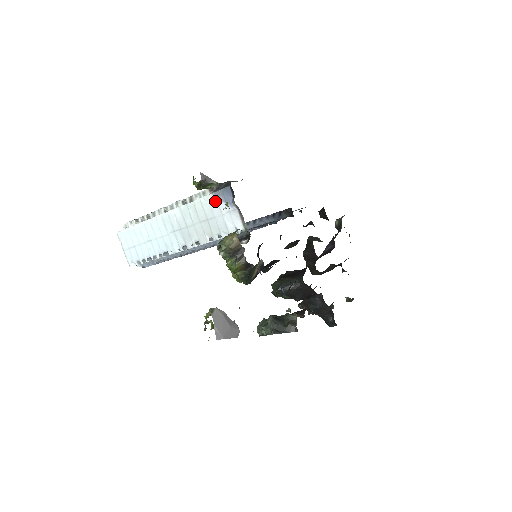
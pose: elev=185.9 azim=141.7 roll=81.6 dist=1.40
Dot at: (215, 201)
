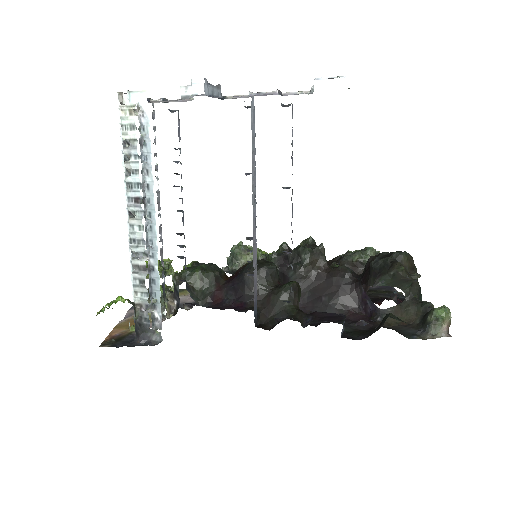
Dot at: occluded
